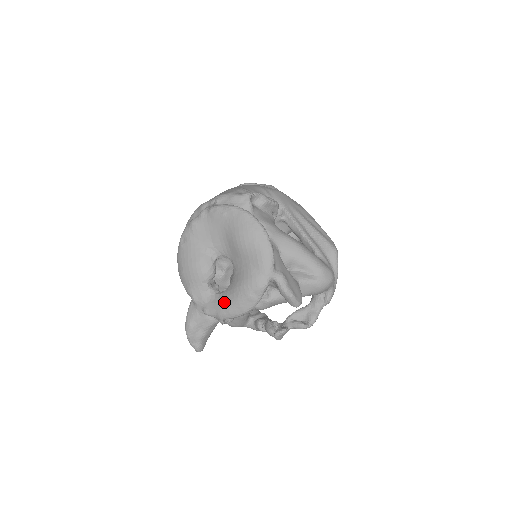
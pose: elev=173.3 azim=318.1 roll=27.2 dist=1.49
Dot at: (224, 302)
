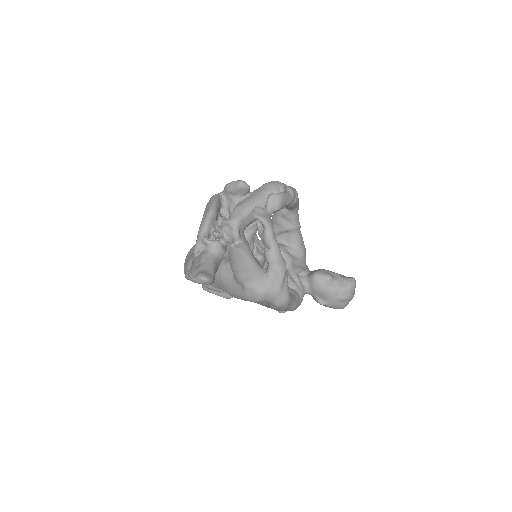
Dot at: occluded
